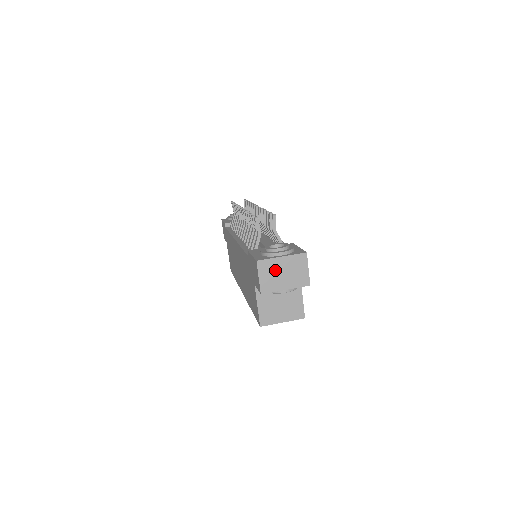
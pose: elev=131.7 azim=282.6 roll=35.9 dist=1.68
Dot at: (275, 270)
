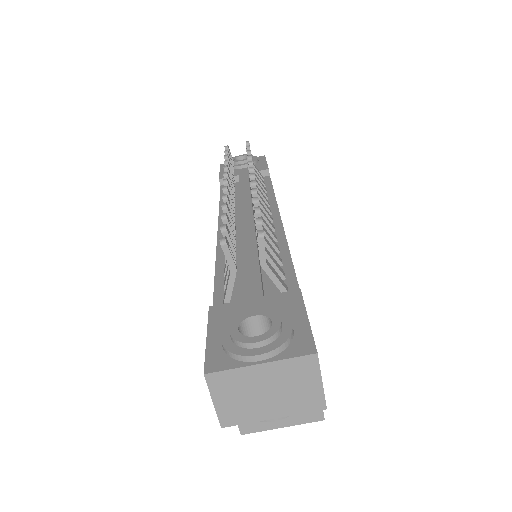
Dot at: (247, 388)
